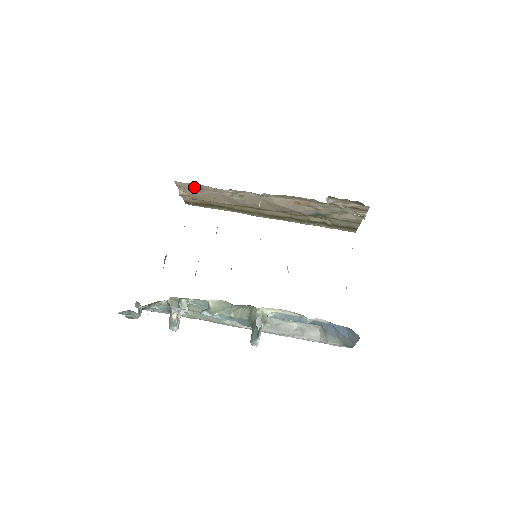
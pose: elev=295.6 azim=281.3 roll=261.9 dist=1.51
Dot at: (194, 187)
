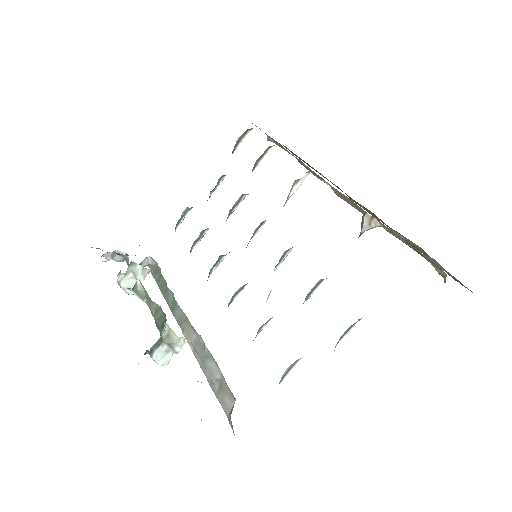
Dot at: occluded
